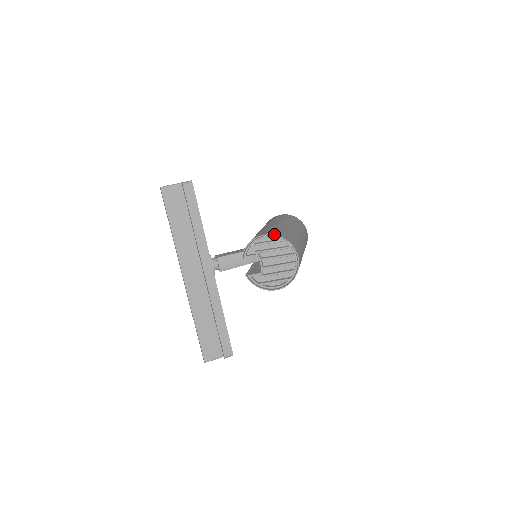
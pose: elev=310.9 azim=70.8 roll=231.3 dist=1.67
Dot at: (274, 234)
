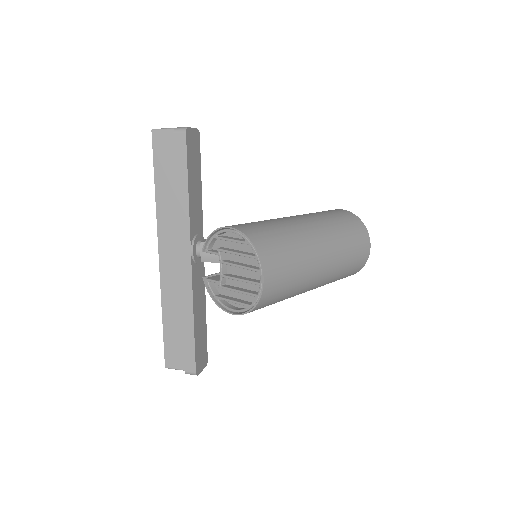
Dot at: (241, 230)
